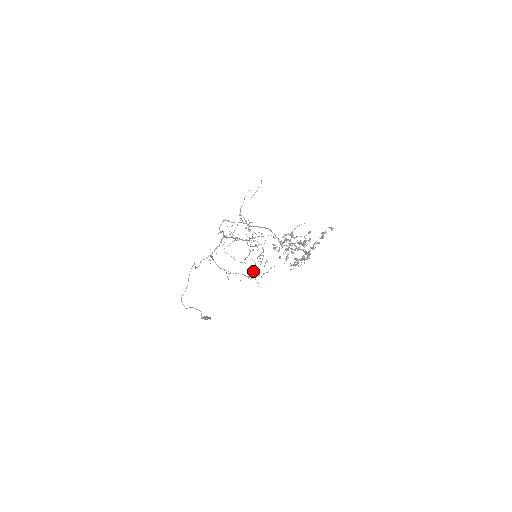
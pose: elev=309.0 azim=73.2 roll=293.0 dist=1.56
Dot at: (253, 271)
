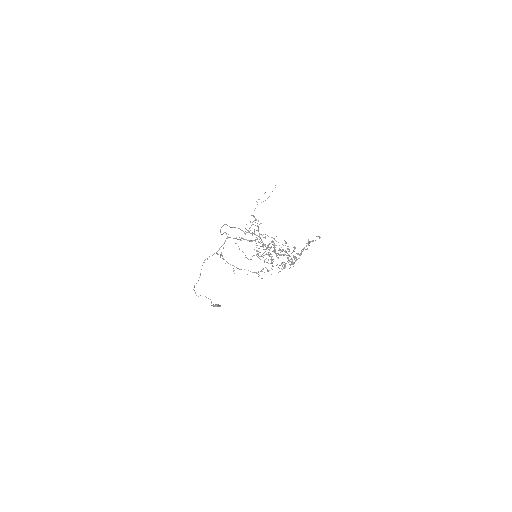
Dot at: occluded
